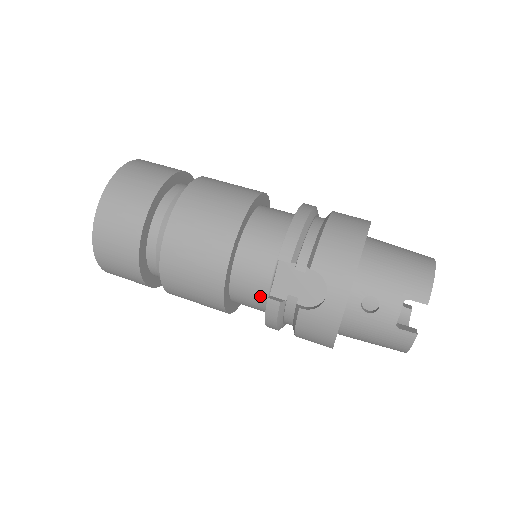
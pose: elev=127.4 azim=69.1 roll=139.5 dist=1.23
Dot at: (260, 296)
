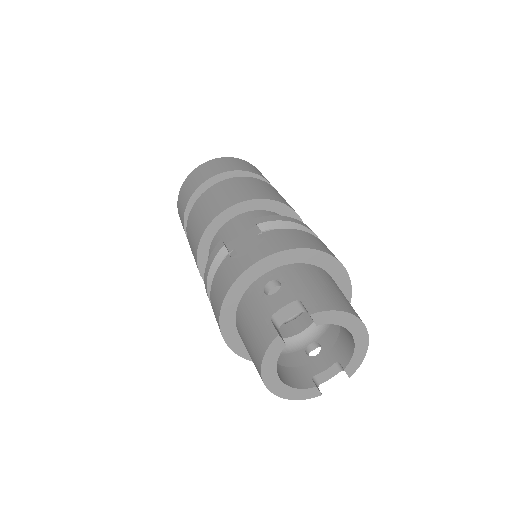
Dot at: occluded
